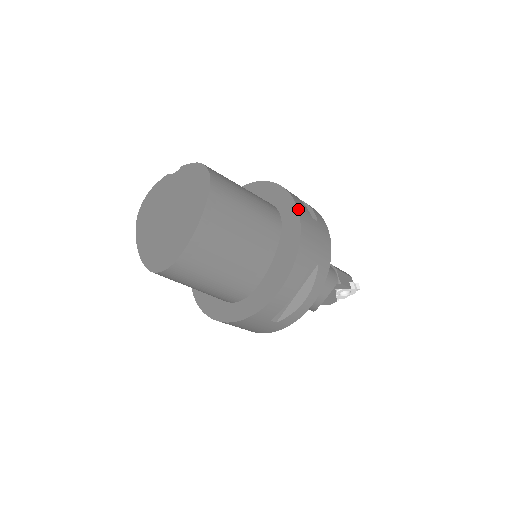
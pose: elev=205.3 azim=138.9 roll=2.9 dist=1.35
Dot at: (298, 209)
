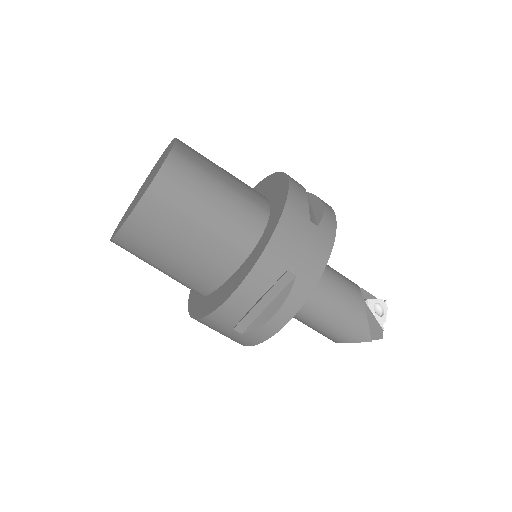
Dot at: (257, 185)
